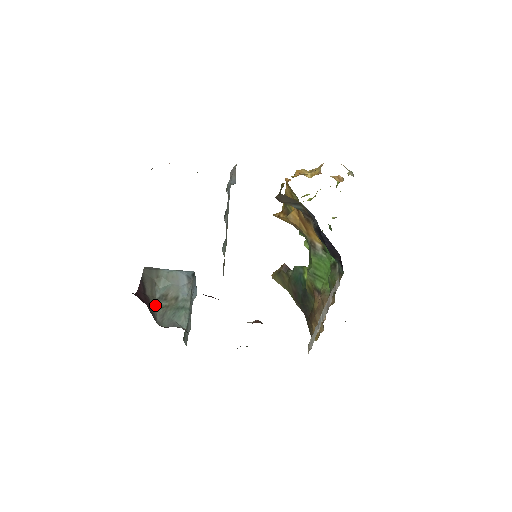
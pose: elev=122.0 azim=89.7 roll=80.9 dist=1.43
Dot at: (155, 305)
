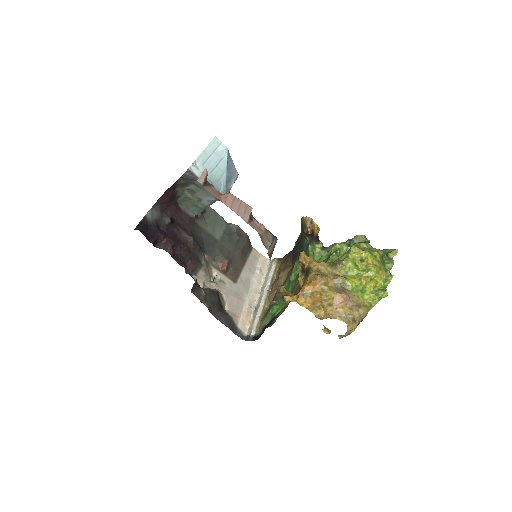
Dot at: (181, 194)
